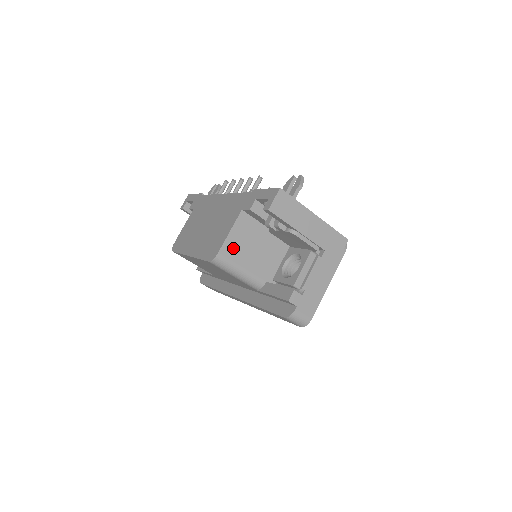
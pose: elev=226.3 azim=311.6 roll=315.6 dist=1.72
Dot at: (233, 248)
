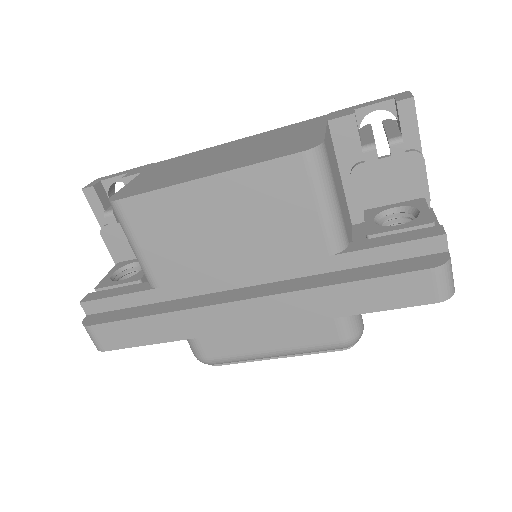
Dot at: (329, 155)
